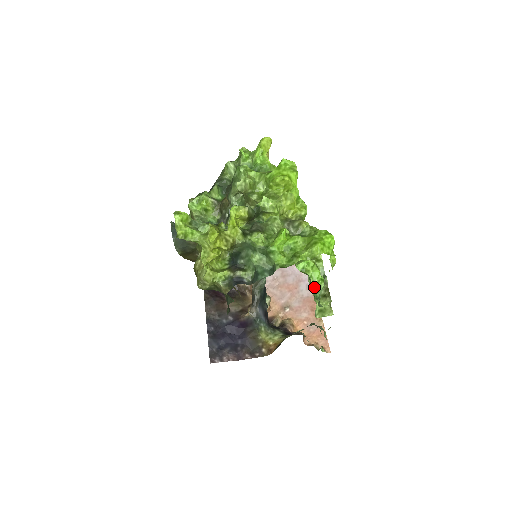
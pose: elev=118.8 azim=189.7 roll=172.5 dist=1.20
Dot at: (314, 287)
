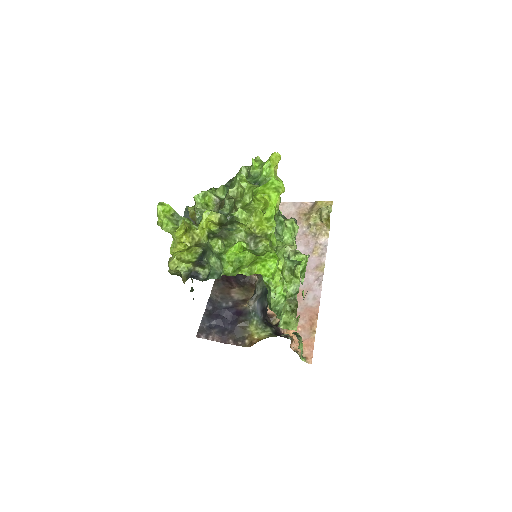
Dot at: (274, 300)
